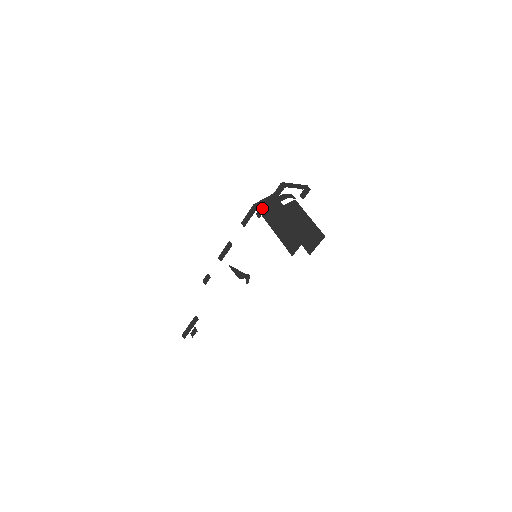
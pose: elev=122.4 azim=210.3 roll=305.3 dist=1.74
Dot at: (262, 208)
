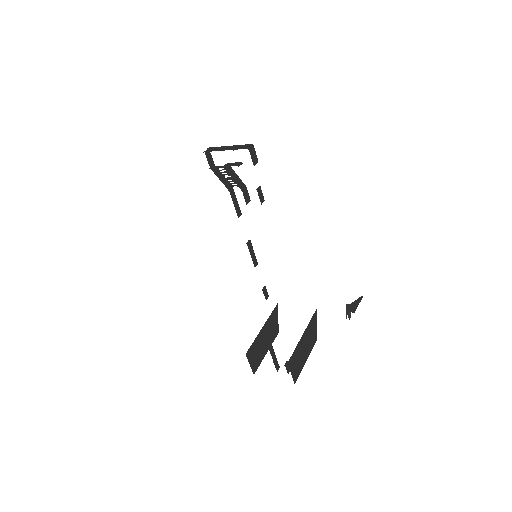
Dot at: occluded
